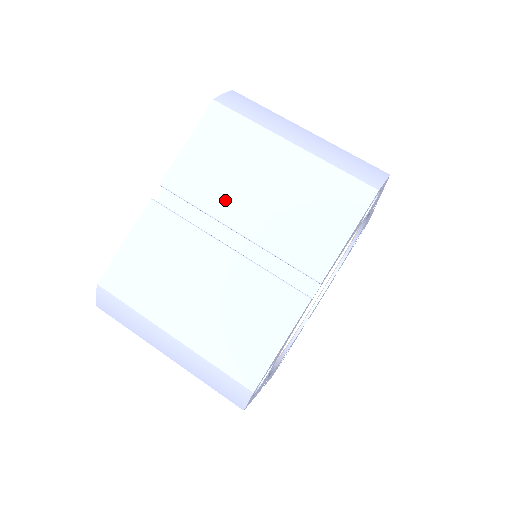
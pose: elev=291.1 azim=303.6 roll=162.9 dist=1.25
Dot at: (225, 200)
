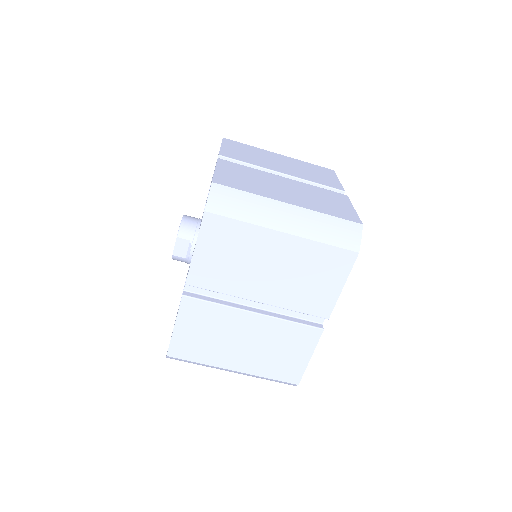
Dot at: (242, 284)
